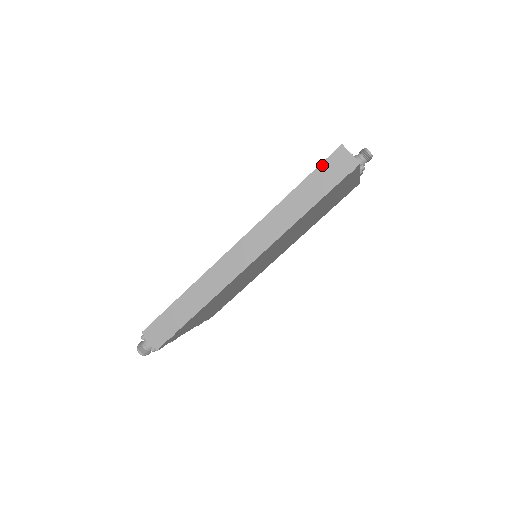
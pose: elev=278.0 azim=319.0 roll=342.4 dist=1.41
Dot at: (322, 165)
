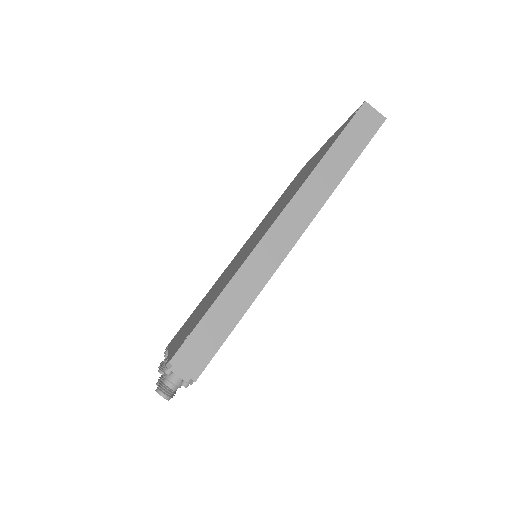
Dot at: (351, 123)
